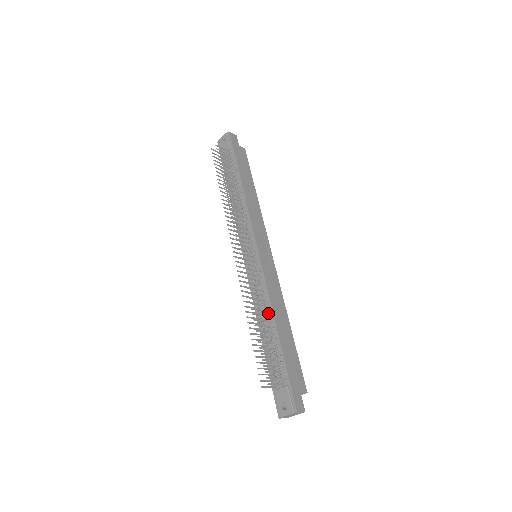
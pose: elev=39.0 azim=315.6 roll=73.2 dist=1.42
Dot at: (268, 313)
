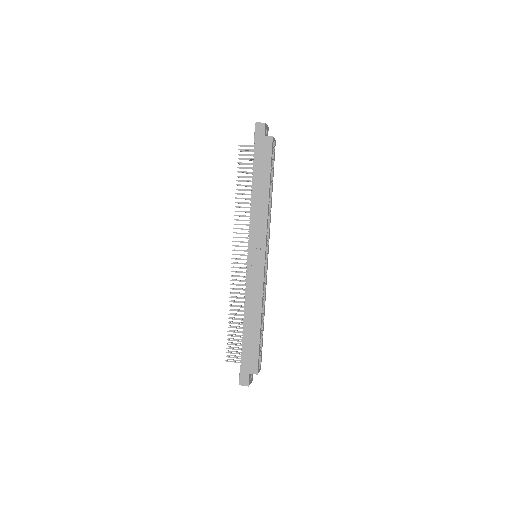
Dot at: (244, 310)
